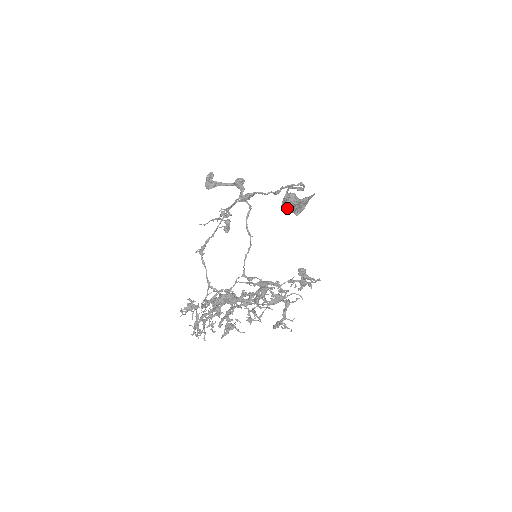
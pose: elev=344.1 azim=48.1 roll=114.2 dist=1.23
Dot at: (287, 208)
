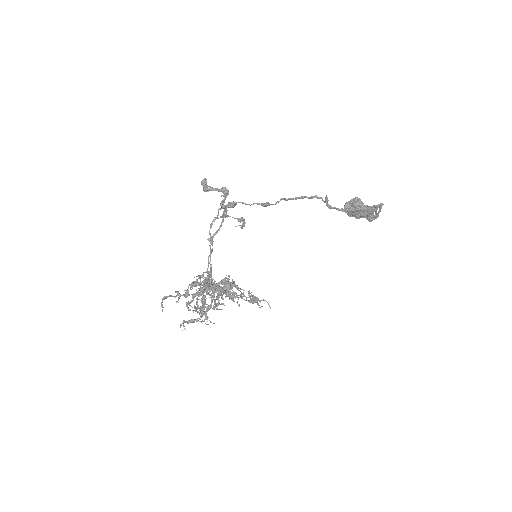
Dot at: (348, 213)
